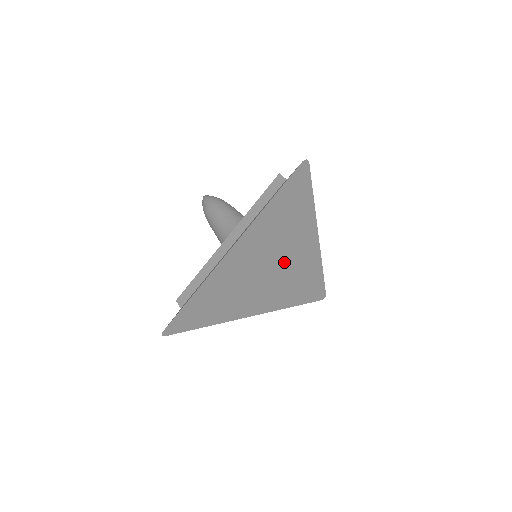
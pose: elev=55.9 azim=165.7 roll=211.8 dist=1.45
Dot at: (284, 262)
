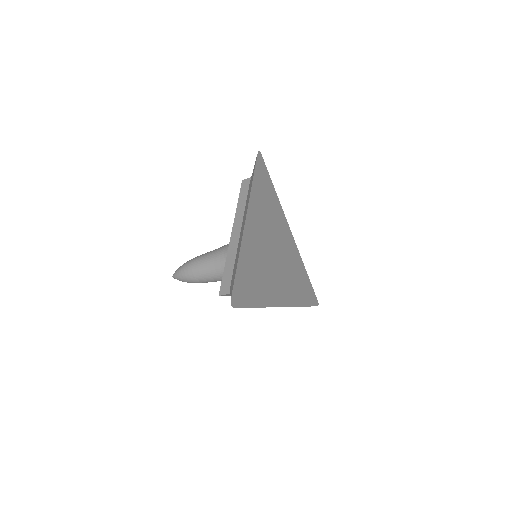
Dot at: (280, 247)
